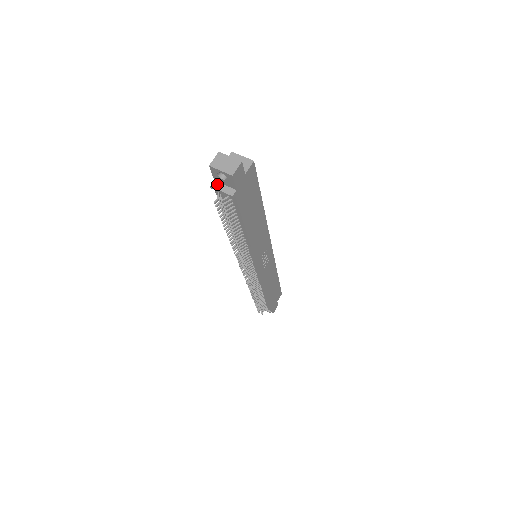
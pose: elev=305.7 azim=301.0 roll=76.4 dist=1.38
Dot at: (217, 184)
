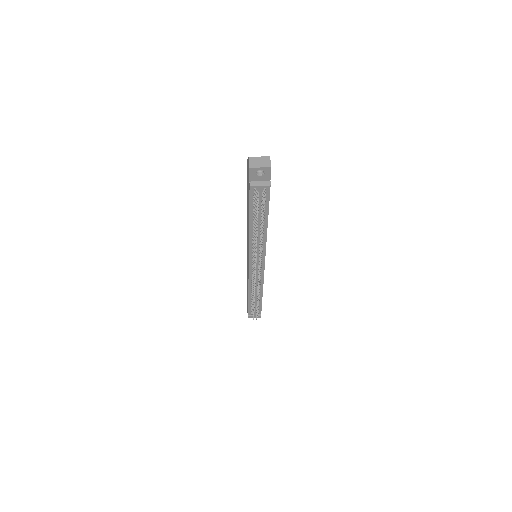
Dot at: (254, 183)
